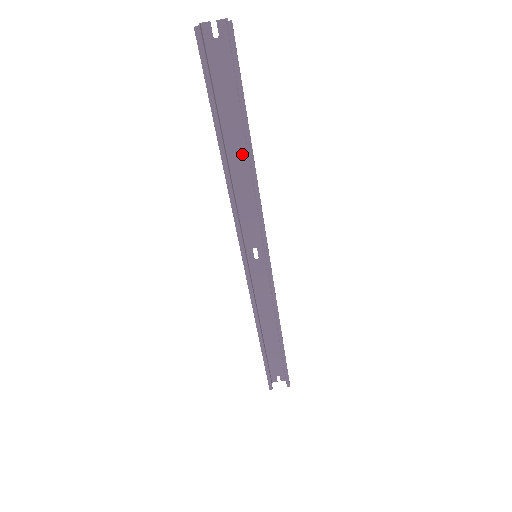
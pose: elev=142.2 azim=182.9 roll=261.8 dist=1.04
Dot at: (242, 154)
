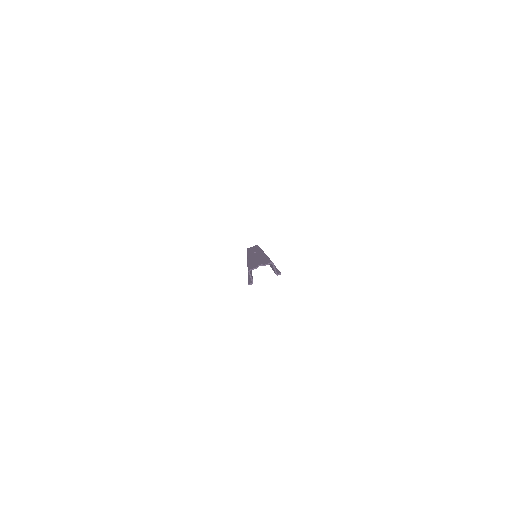
Dot at: occluded
